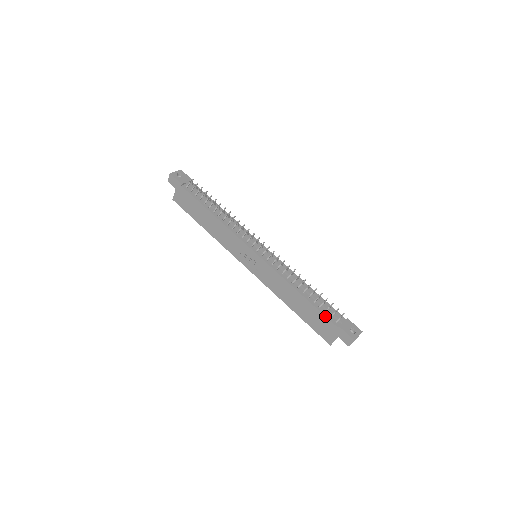
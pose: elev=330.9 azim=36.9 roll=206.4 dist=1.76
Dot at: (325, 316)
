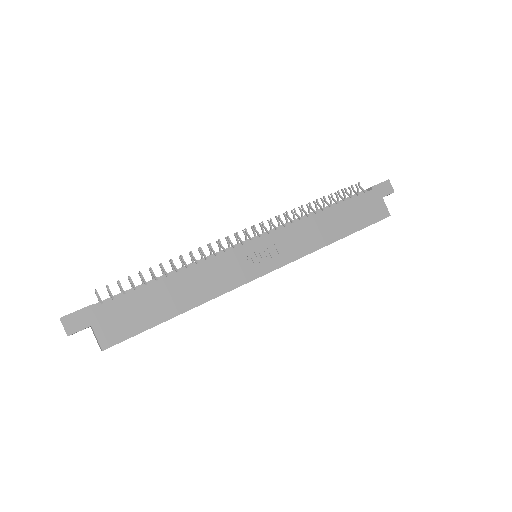
Dot at: (357, 196)
